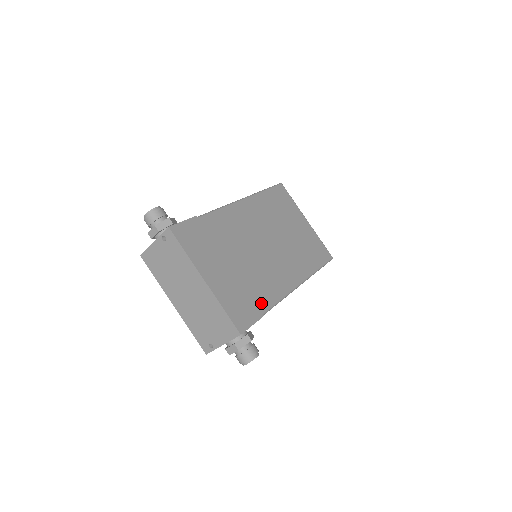
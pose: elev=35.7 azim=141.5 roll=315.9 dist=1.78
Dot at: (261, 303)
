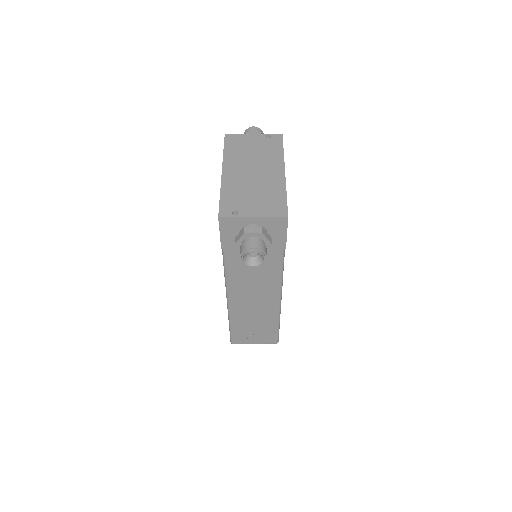
Dot at: occluded
